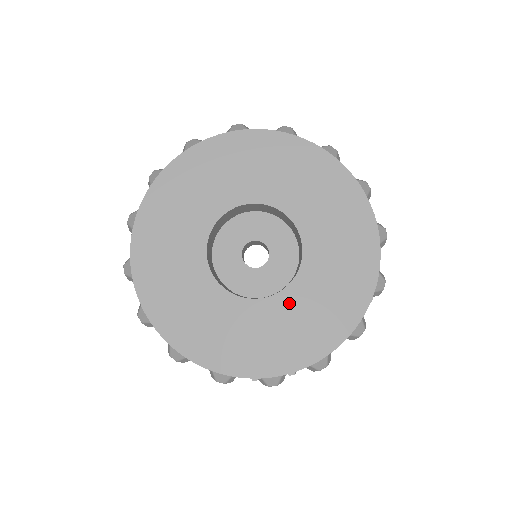
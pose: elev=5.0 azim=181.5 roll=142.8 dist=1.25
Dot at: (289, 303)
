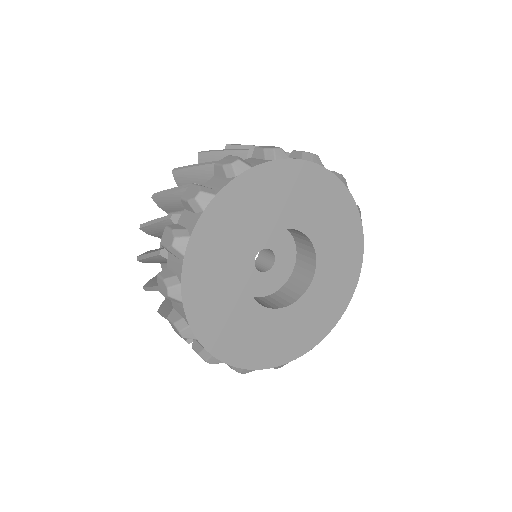
Dot at: (269, 320)
